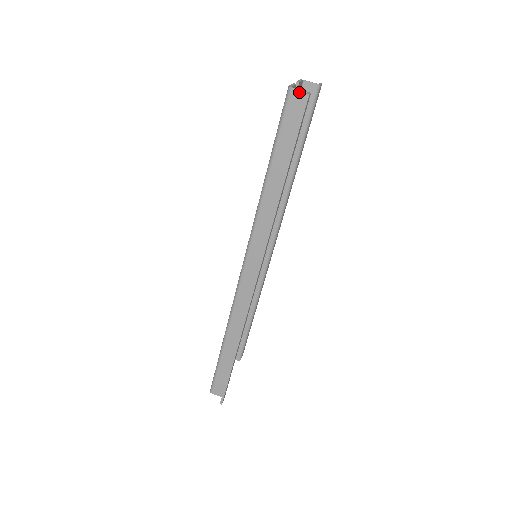
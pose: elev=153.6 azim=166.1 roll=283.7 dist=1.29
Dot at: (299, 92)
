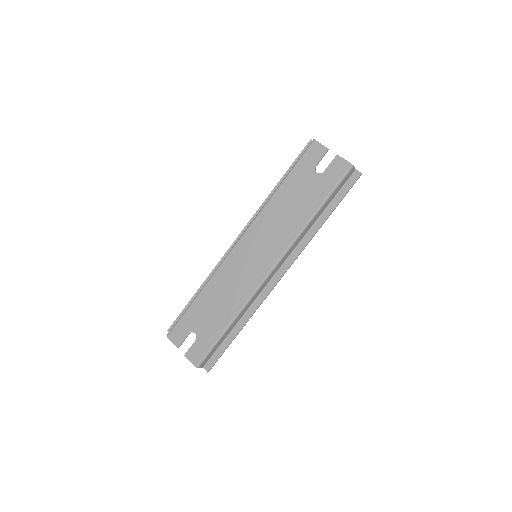
Dot at: (354, 169)
